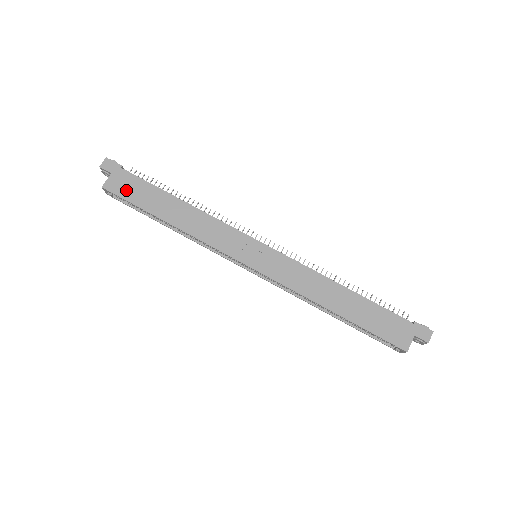
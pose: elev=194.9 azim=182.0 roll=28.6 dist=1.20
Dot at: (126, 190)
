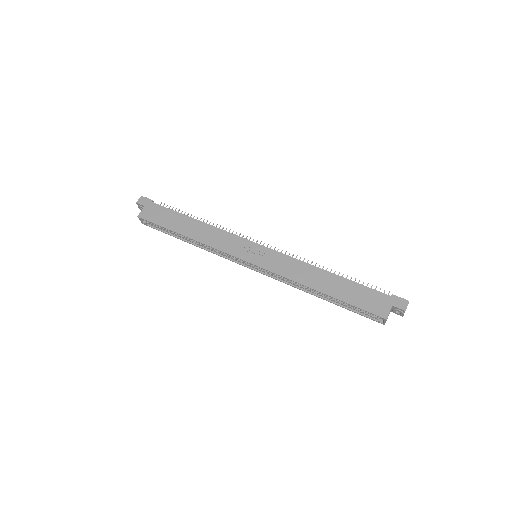
Dot at: (155, 217)
